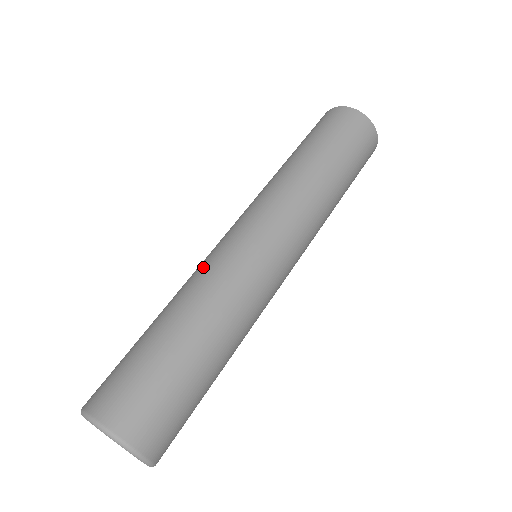
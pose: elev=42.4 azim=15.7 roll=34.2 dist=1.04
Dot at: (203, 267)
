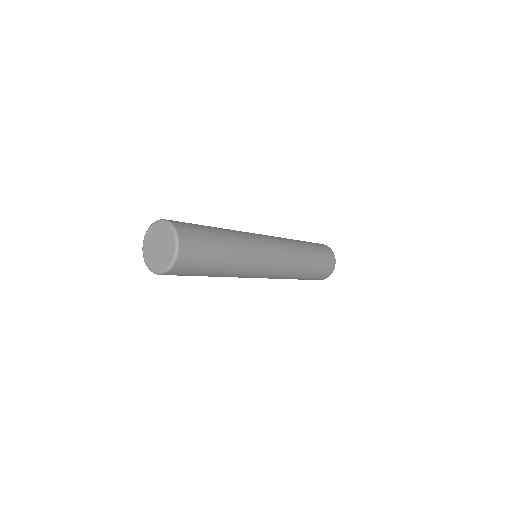
Dot at: (245, 233)
